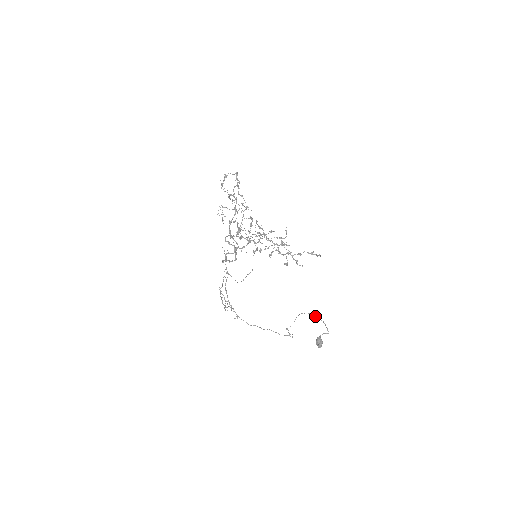
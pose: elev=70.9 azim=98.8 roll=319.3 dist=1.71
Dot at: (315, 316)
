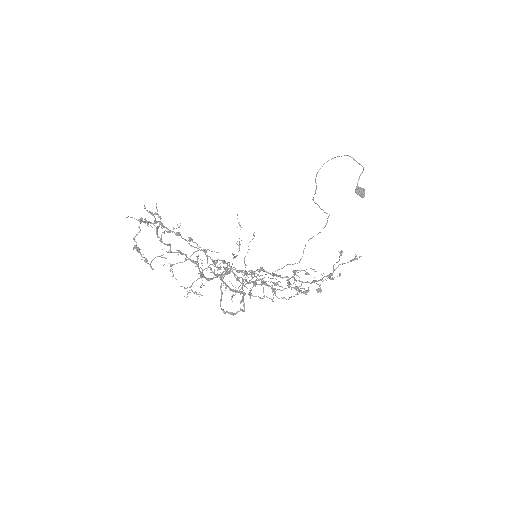
Dot at: occluded
